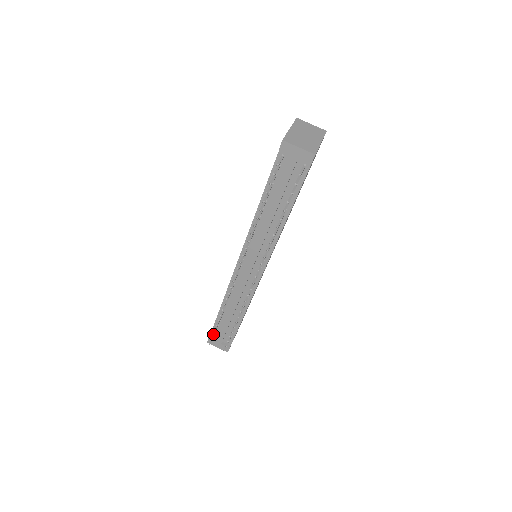
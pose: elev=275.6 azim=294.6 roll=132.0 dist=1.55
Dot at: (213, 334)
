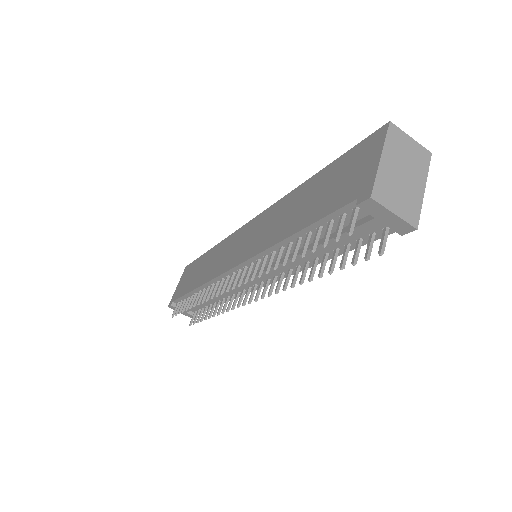
Dot at: (179, 313)
